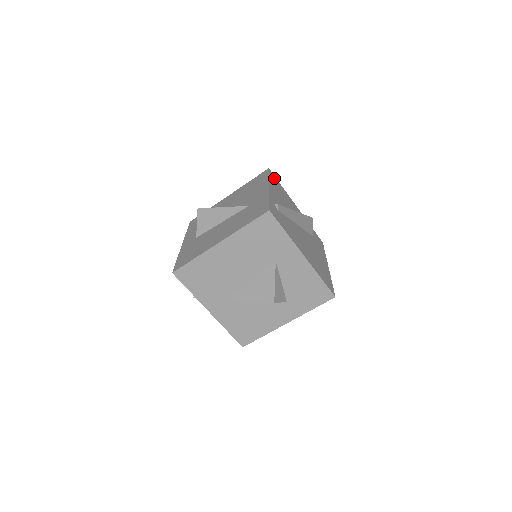
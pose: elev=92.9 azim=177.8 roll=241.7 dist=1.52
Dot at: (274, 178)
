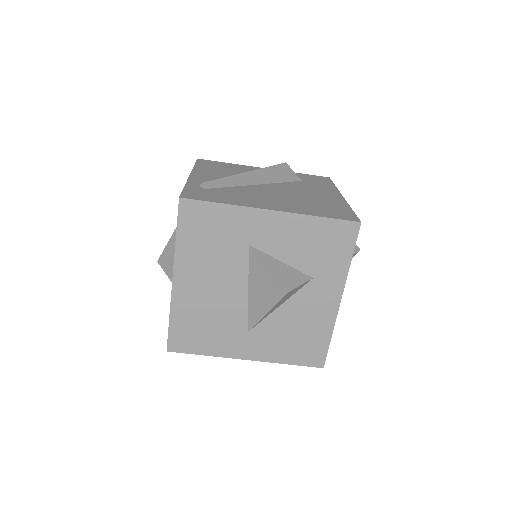
Dot at: (209, 163)
